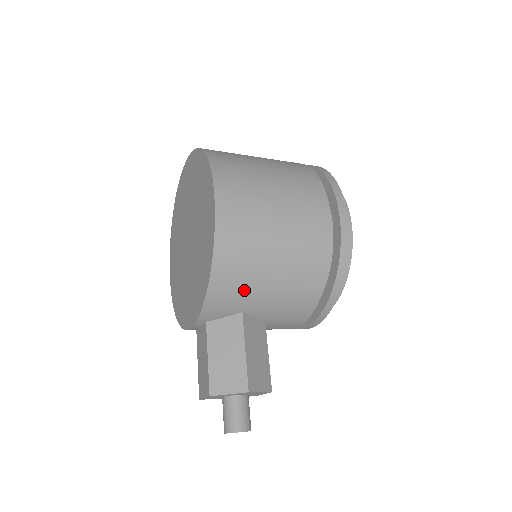
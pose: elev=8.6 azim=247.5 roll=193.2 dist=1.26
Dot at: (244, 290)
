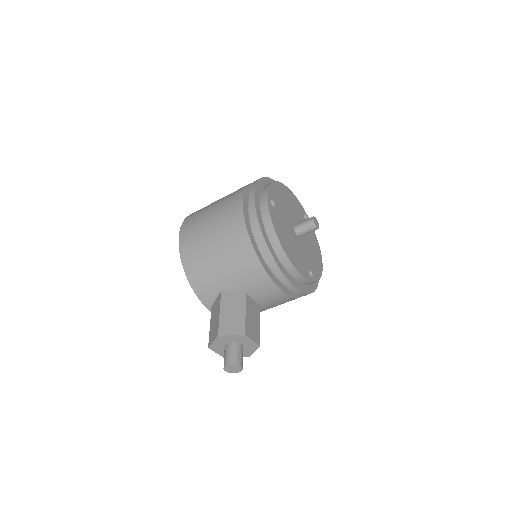
Dot at: (208, 275)
